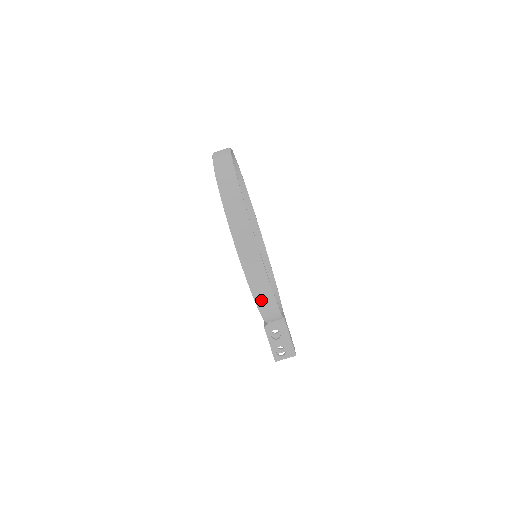
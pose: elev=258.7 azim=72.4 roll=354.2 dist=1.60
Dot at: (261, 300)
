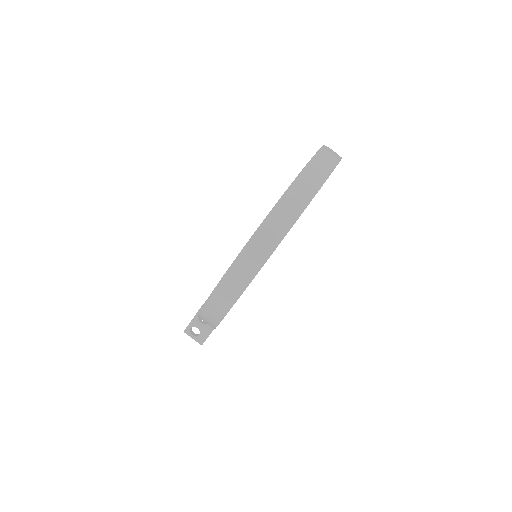
Dot at: (205, 317)
